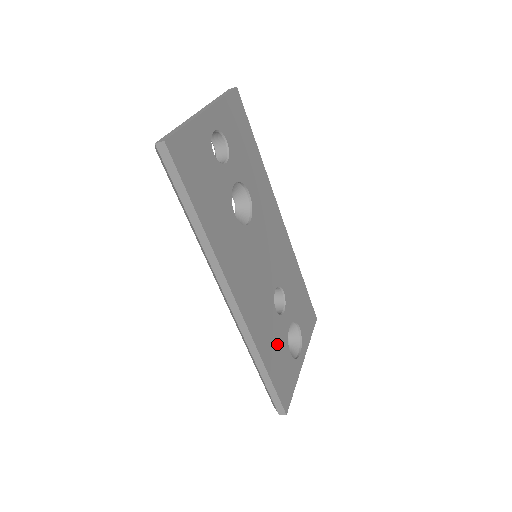
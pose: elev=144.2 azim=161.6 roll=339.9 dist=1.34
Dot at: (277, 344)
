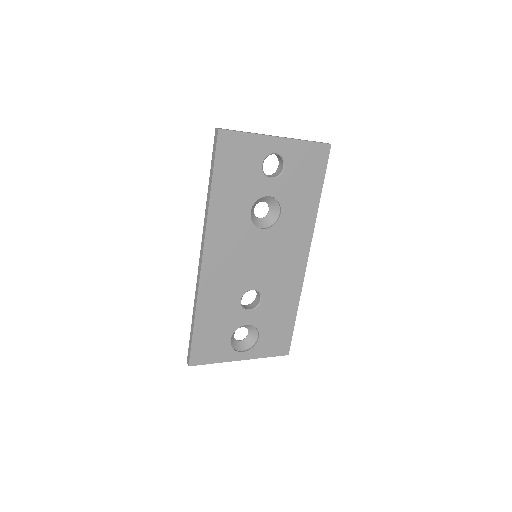
Dot at: (221, 320)
